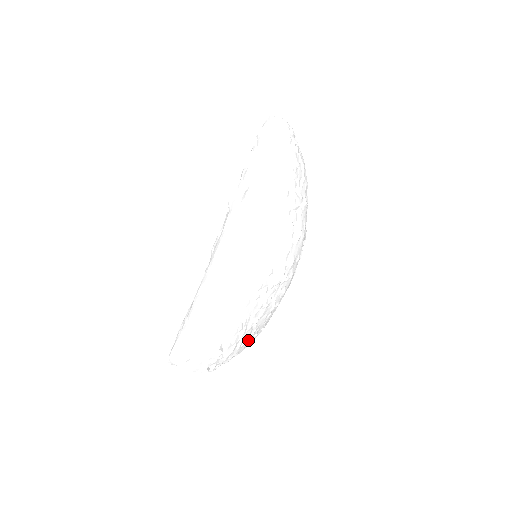
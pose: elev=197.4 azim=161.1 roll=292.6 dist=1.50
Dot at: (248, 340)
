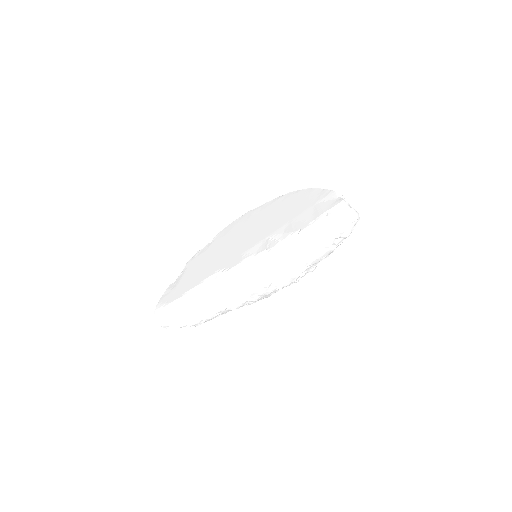
Dot at: occluded
